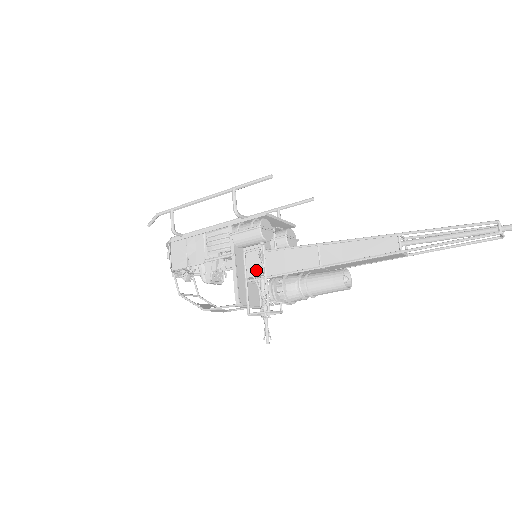
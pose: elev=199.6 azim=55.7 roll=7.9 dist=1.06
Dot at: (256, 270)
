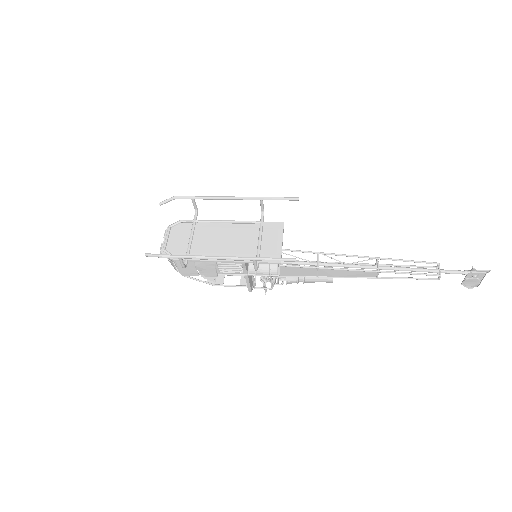
Dot at: occluded
